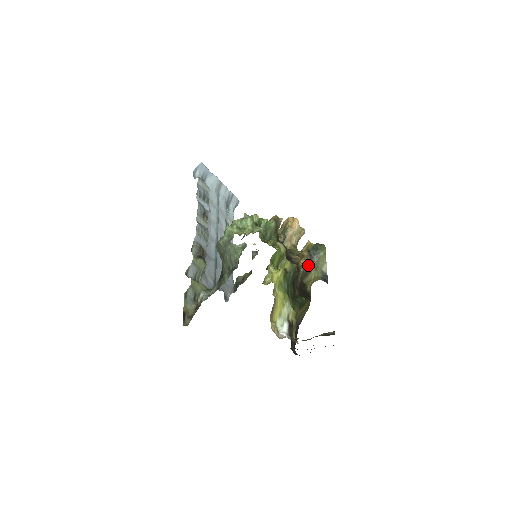
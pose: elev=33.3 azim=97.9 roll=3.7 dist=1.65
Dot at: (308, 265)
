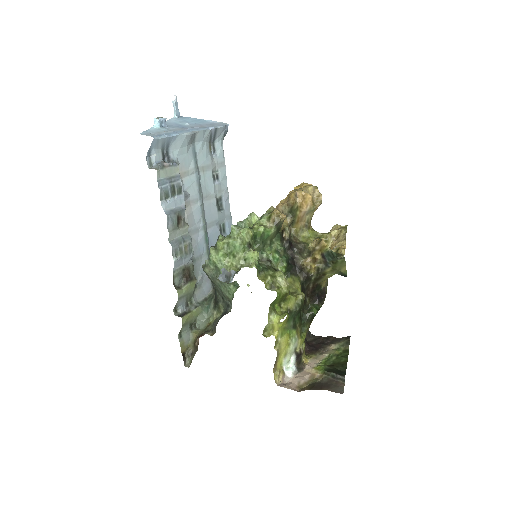
Dot at: (322, 271)
